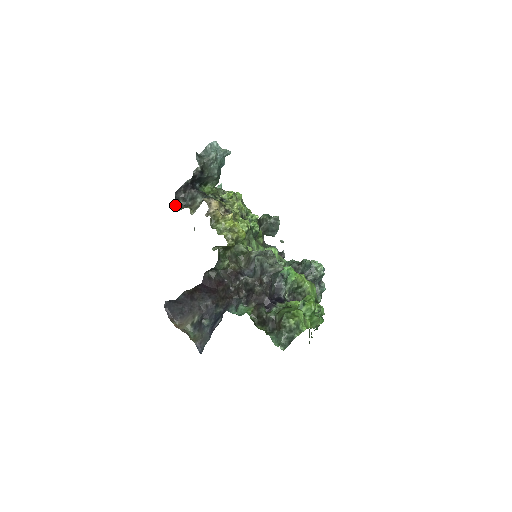
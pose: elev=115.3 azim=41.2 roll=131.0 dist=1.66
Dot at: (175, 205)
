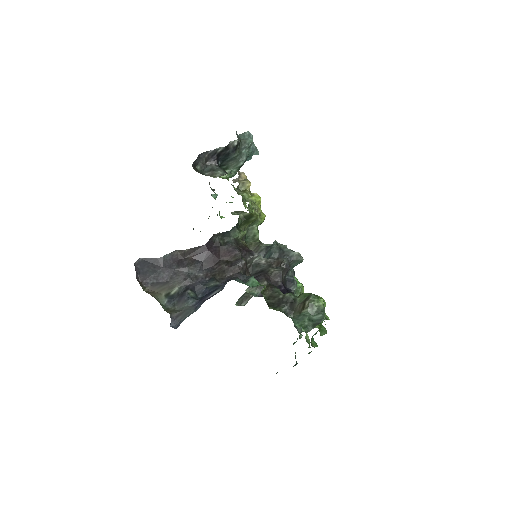
Dot at: (193, 166)
